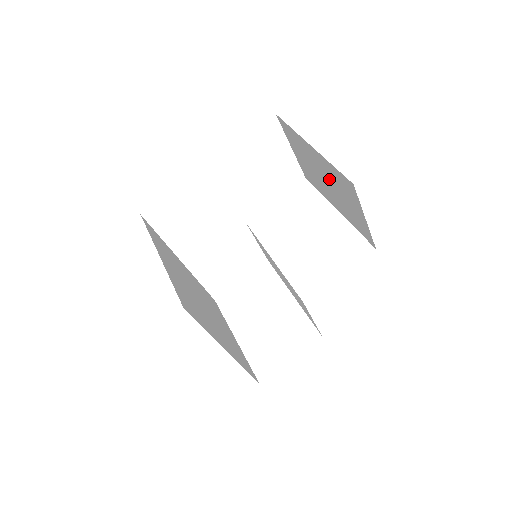
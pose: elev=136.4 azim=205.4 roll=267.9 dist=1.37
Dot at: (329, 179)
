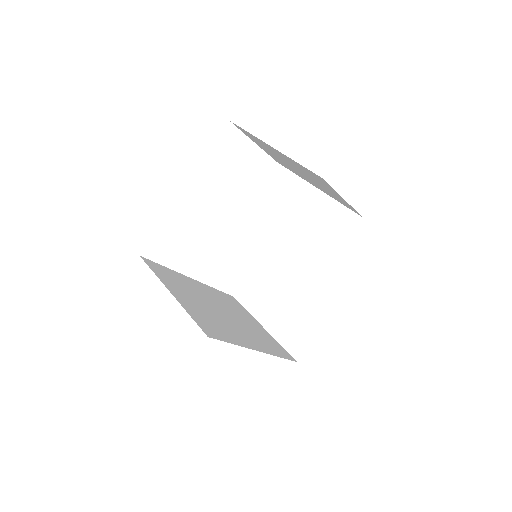
Dot at: (299, 169)
